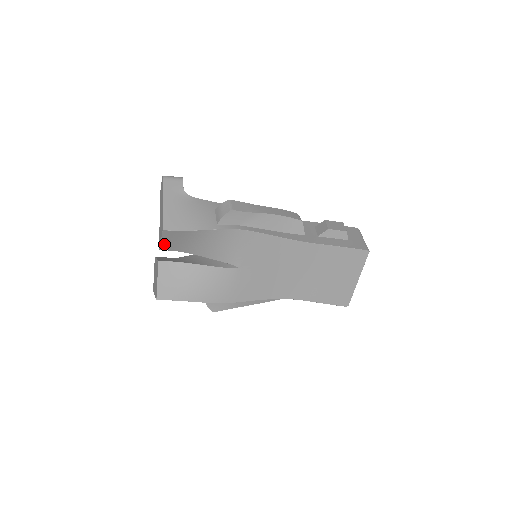
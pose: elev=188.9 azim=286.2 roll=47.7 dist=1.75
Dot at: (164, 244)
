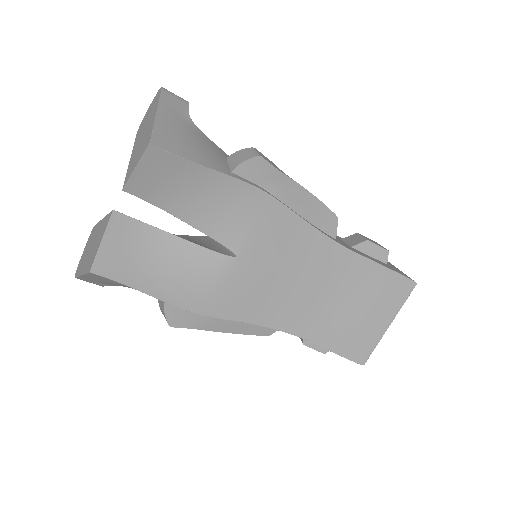
Dot at: (136, 179)
